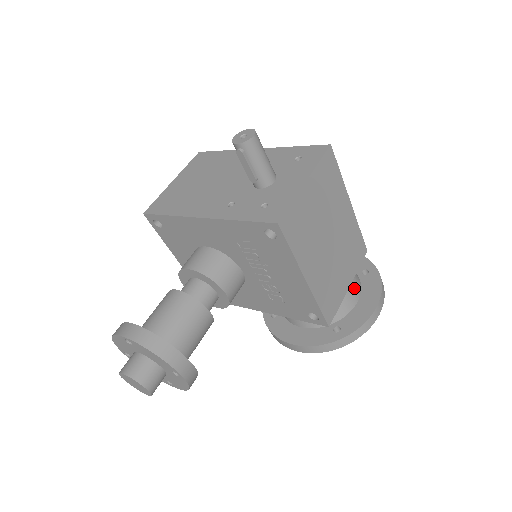
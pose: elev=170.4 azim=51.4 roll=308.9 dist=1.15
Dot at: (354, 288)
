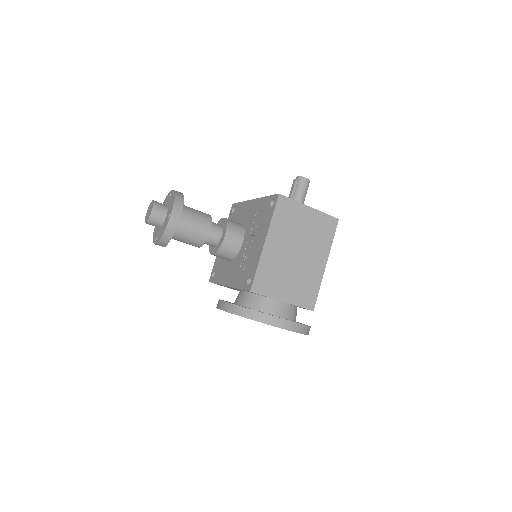
Dot at: (285, 308)
